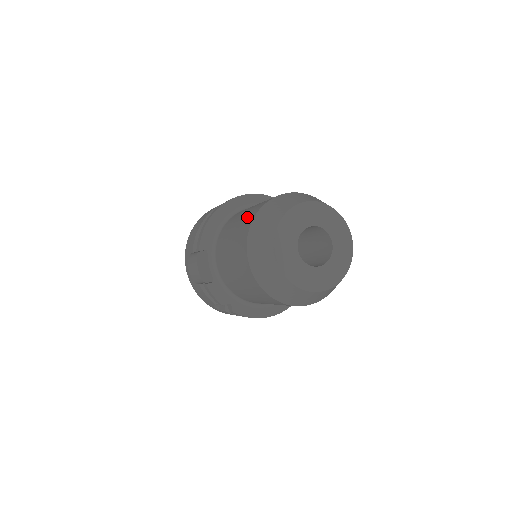
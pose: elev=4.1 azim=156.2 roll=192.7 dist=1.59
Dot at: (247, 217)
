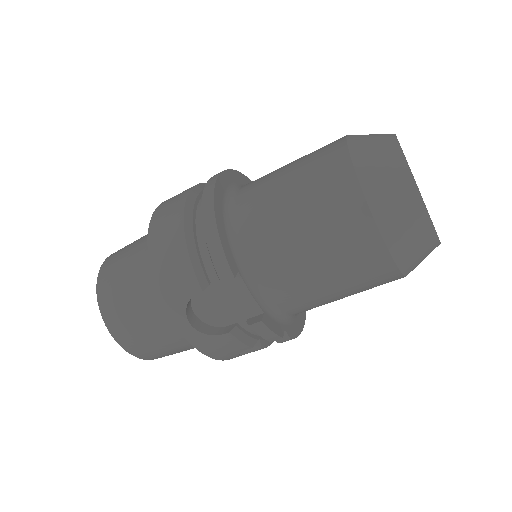
Dot at: (326, 187)
